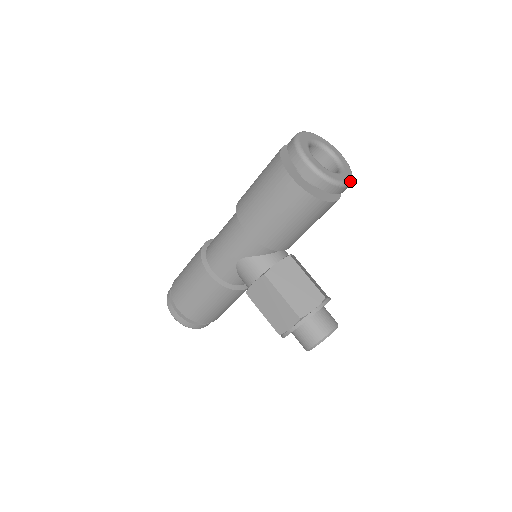
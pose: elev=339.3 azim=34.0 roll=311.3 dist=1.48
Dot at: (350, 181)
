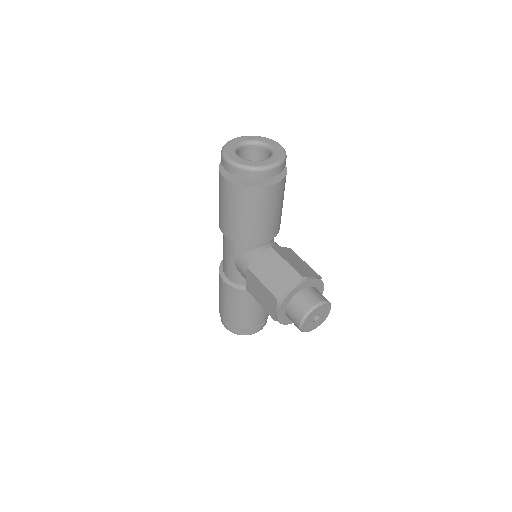
Dot at: (276, 163)
